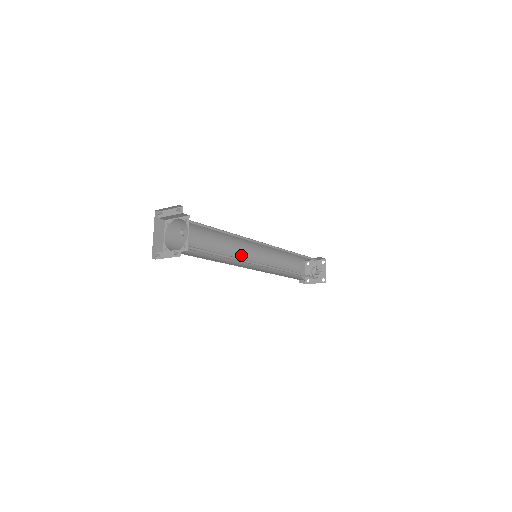
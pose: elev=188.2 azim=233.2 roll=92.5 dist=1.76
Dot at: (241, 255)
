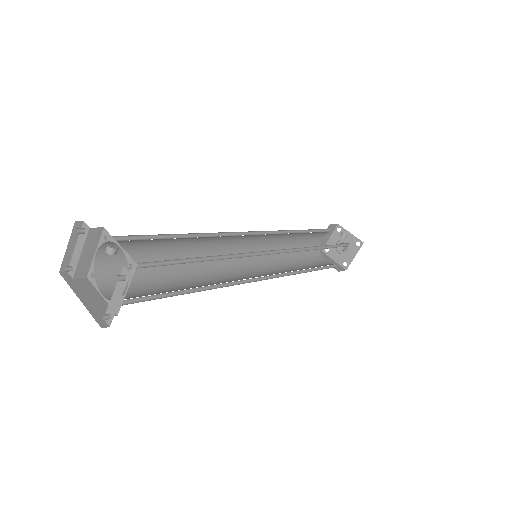
Dot at: (239, 273)
